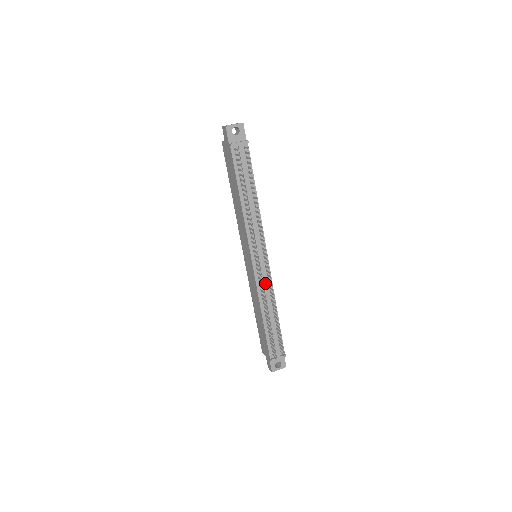
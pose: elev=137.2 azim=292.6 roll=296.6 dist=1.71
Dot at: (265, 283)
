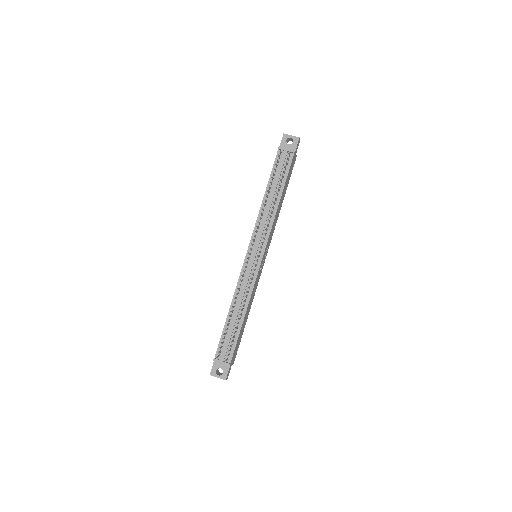
Dot at: (247, 279)
